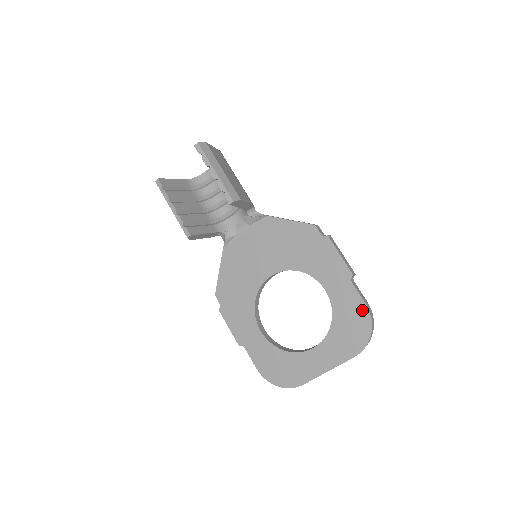
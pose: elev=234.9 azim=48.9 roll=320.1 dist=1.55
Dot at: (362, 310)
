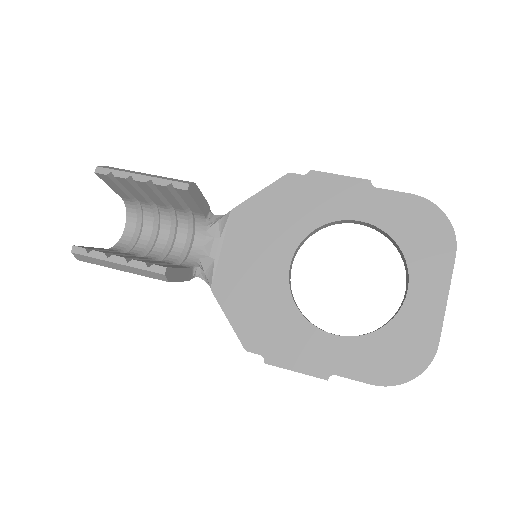
Dot at: (413, 202)
